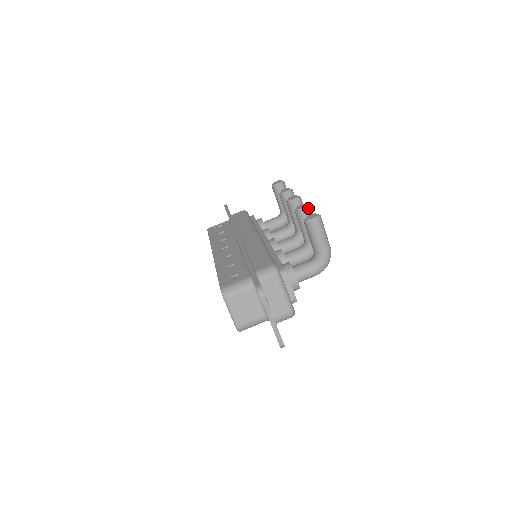
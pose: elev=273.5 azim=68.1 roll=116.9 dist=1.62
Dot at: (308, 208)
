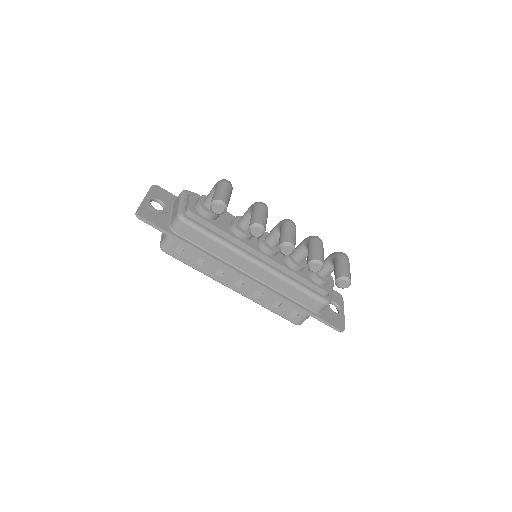
Dot at: (323, 267)
